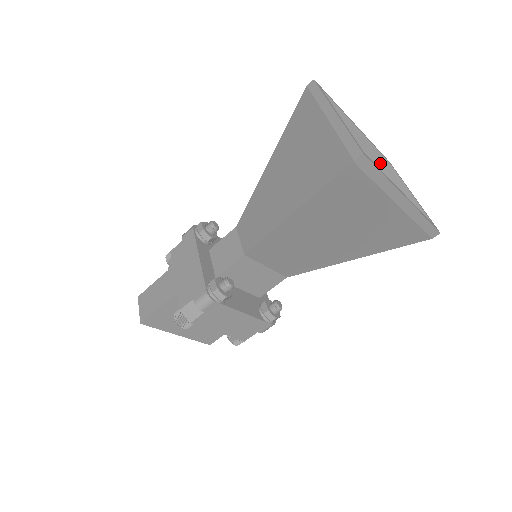
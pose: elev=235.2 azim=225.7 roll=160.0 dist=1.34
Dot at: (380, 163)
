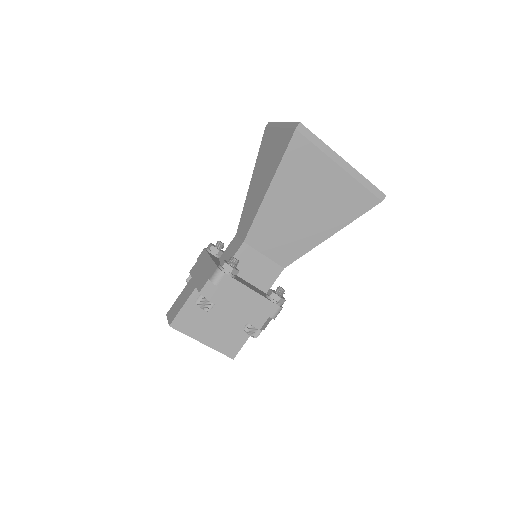
Dot at: occluded
